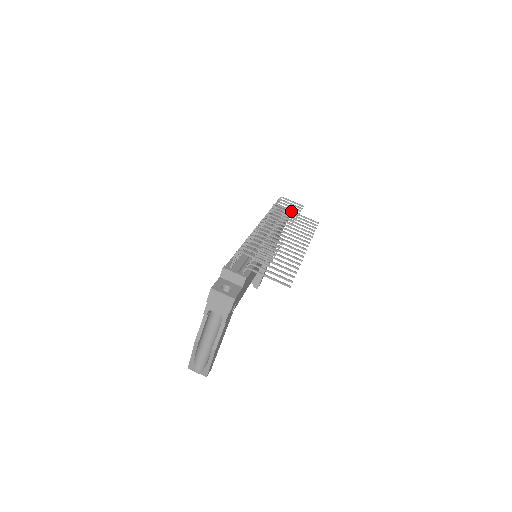
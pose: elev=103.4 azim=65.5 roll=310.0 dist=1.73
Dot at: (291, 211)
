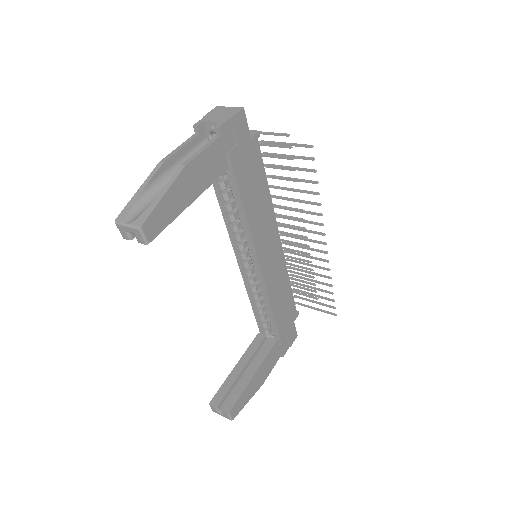
Dot at: (301, 303)
